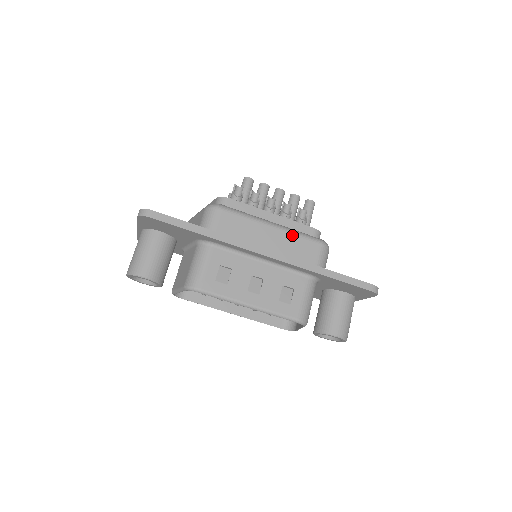
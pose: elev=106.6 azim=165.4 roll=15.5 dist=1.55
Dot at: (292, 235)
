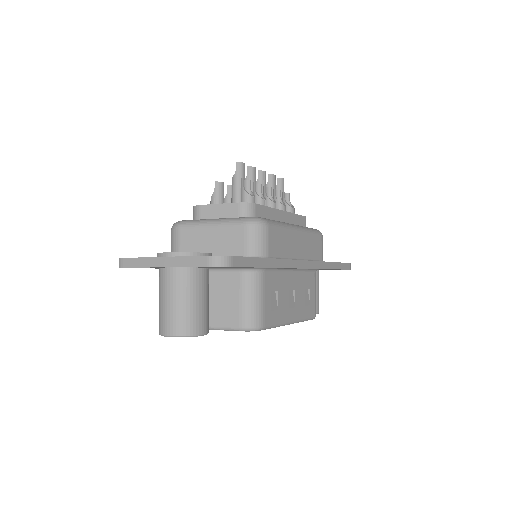
Dot at: (308, 235)
